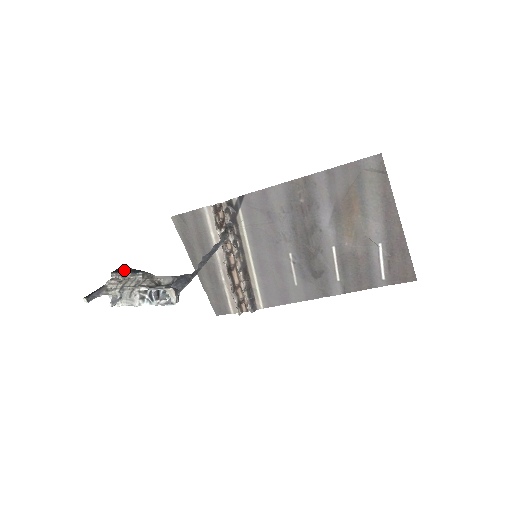
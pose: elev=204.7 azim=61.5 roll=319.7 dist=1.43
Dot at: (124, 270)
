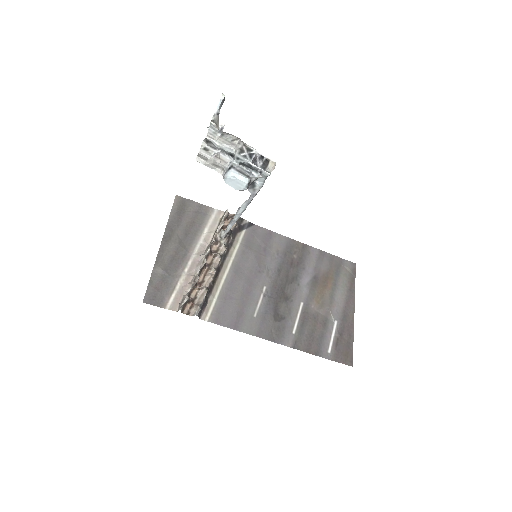
Dot at: occluded
